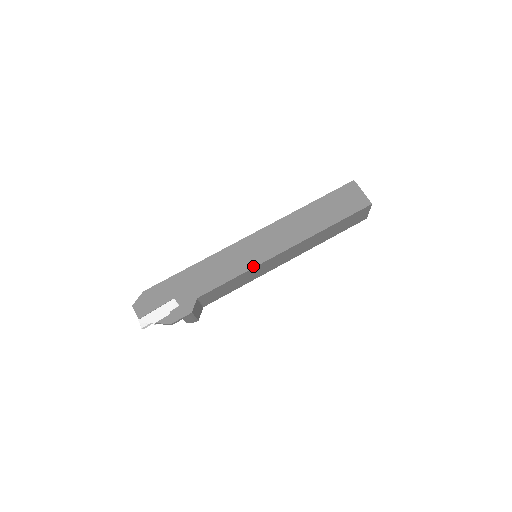
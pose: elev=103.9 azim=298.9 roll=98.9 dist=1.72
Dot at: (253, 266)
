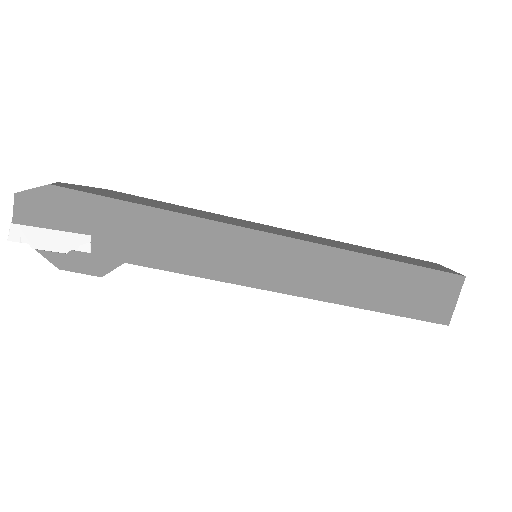
Dot at: (238, 282)
